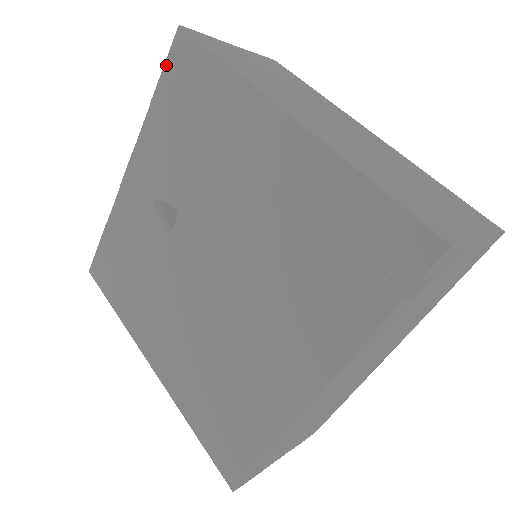
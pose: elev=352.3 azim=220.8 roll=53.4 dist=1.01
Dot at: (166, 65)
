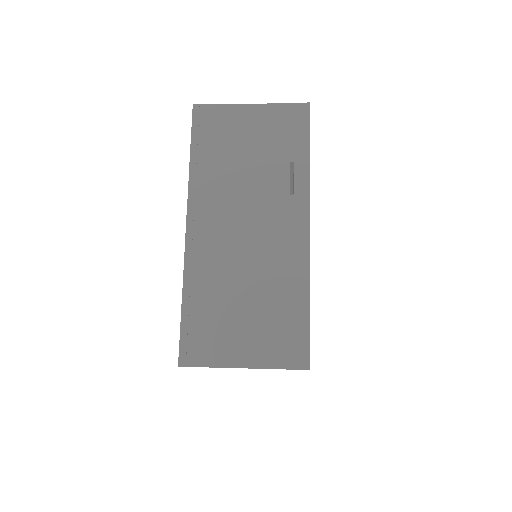
Dot at: occluded
